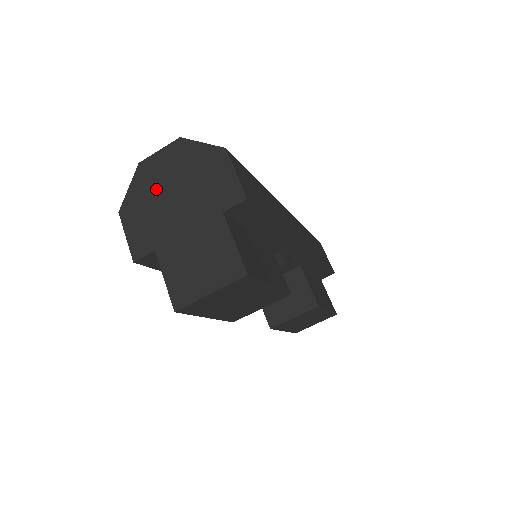
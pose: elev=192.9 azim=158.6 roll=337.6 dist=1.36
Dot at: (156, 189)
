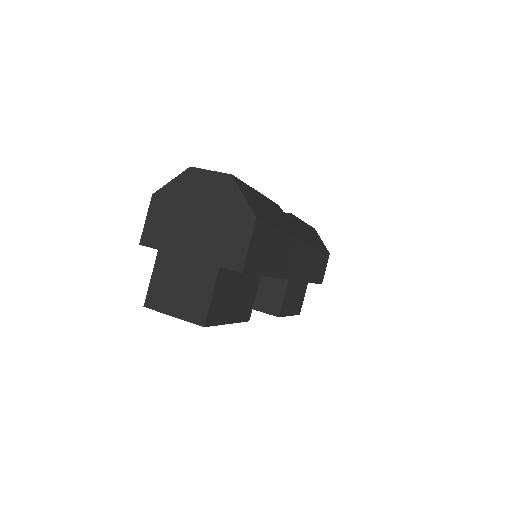
Dot at: (188, 202)
